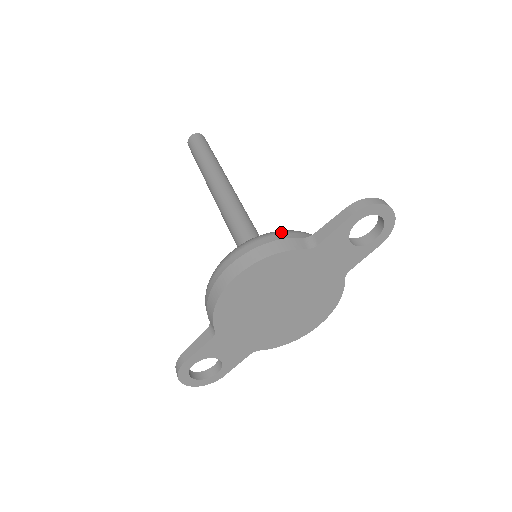
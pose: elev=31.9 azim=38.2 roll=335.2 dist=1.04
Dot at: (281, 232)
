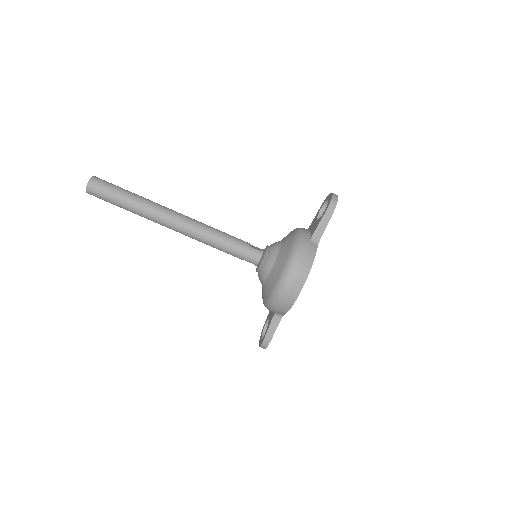
Dot at: (301, 247)
